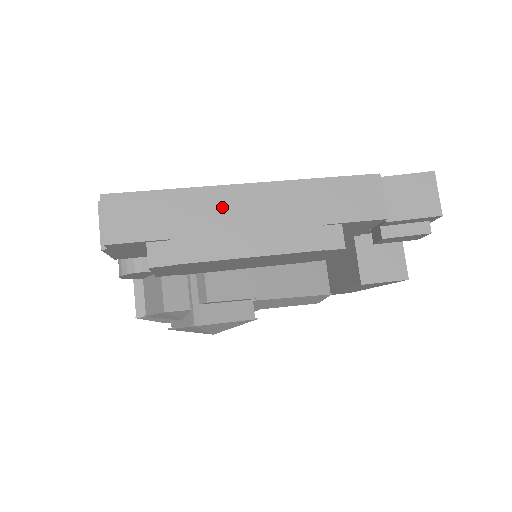
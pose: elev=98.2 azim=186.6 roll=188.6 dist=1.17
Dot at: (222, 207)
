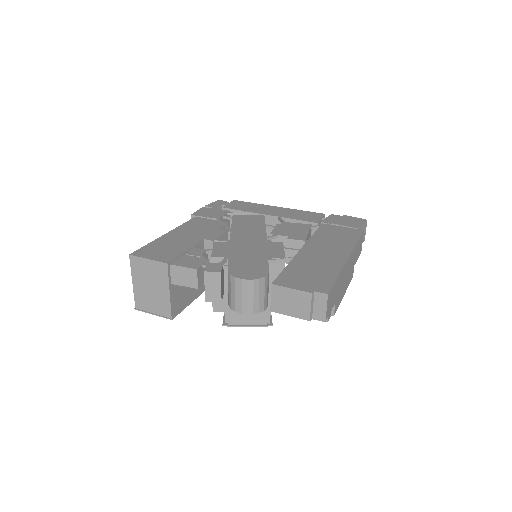
Dot at: (344, 275)
